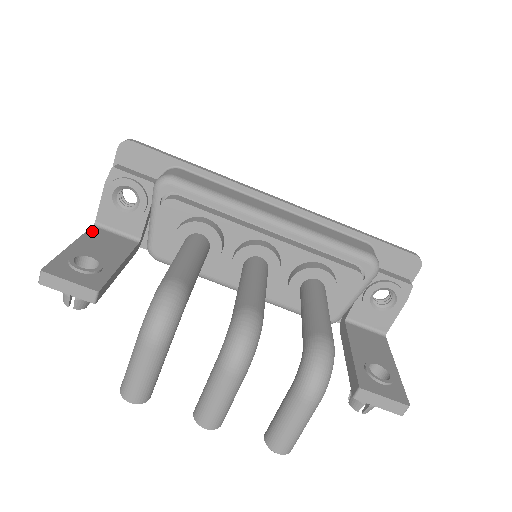
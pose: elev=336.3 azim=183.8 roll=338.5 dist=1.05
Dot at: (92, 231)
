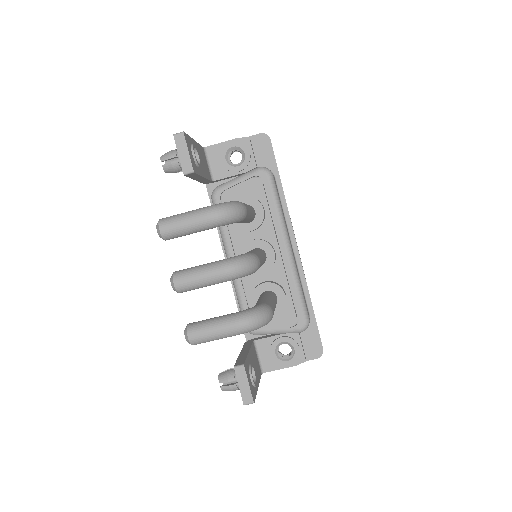
Dot at: (202, 148)
